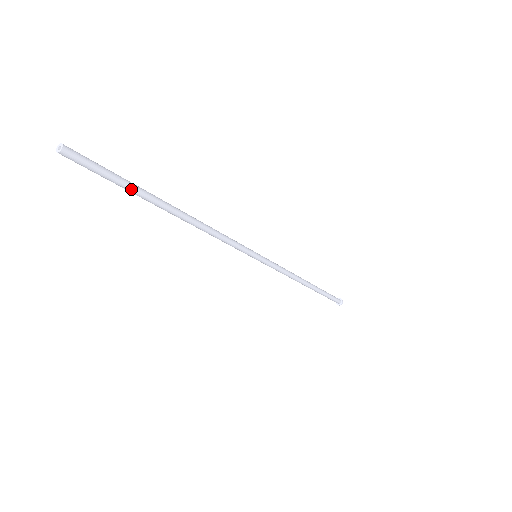
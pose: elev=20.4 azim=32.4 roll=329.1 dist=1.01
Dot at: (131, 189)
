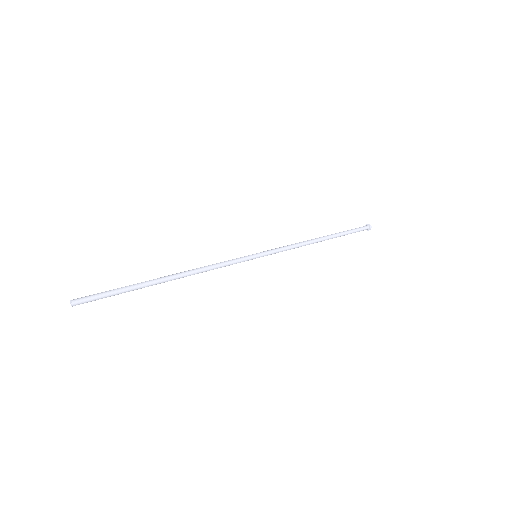
Dot at: (128, 291)
